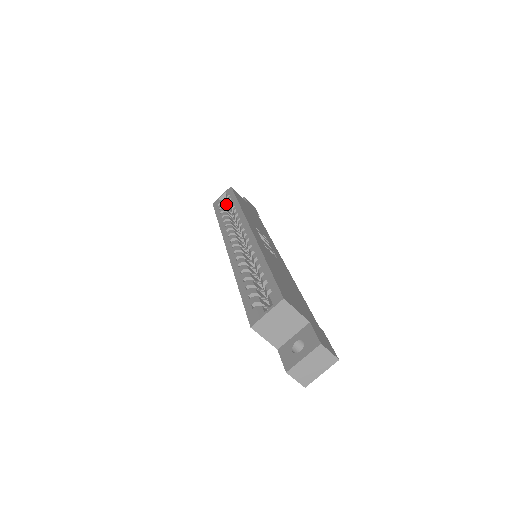
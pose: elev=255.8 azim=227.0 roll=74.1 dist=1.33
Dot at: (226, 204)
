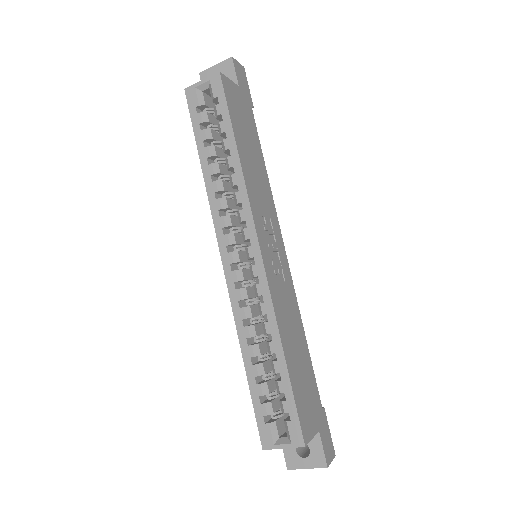
Dot at: (207, 96)
